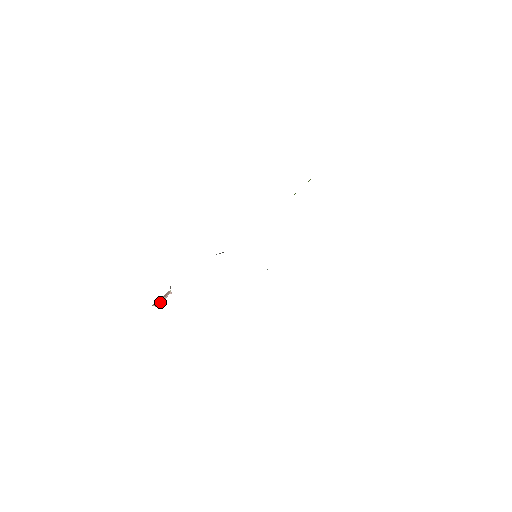
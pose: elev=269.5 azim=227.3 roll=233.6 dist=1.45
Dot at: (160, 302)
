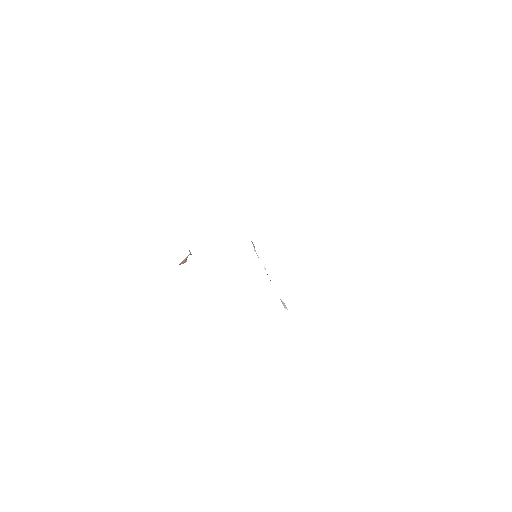
Dot at: (184, 261)
